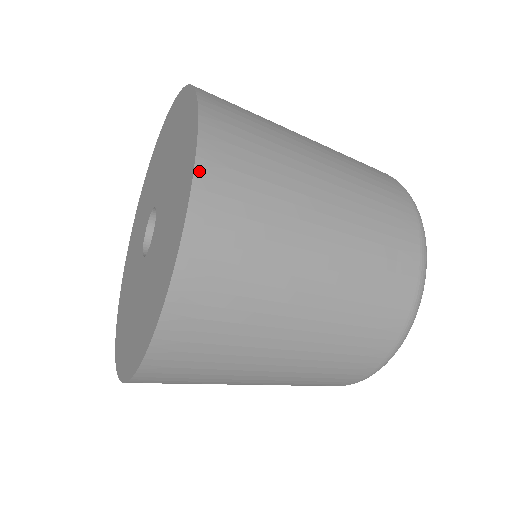
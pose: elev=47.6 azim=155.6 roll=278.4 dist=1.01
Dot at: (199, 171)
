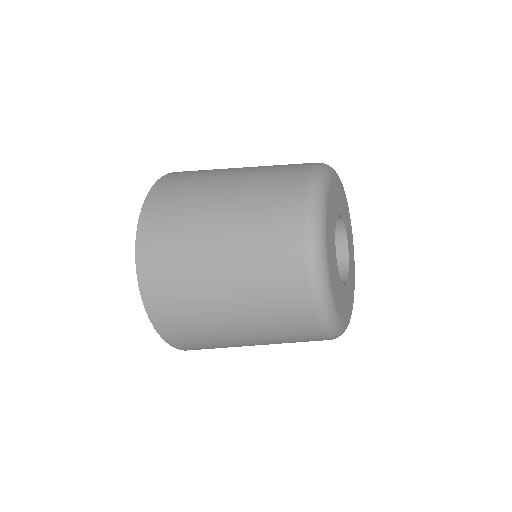
Dot at: (158, 183)
